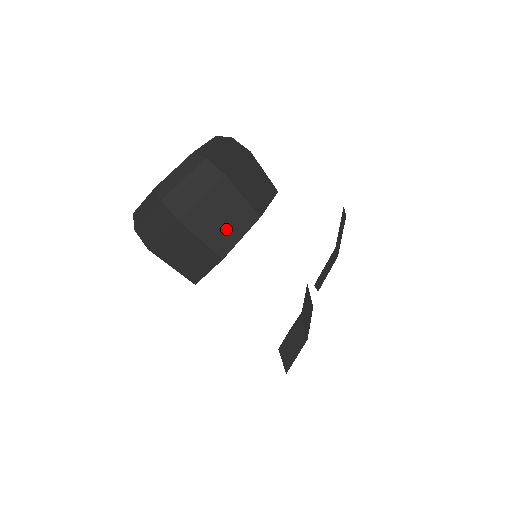
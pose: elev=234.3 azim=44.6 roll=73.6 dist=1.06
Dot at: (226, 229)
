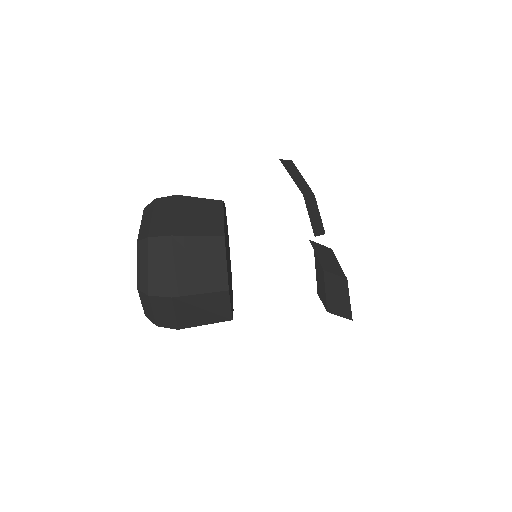
Dot at: (210, 269)
